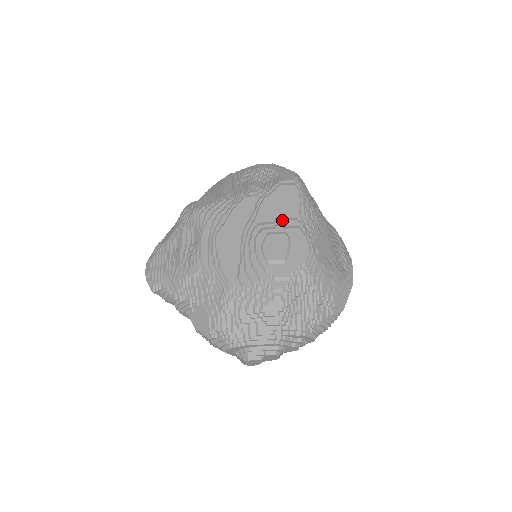
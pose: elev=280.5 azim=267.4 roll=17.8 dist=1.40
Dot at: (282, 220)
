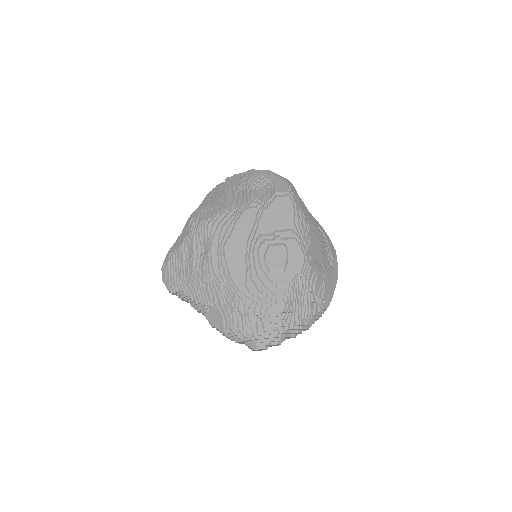
Dot at: (280, 231)
